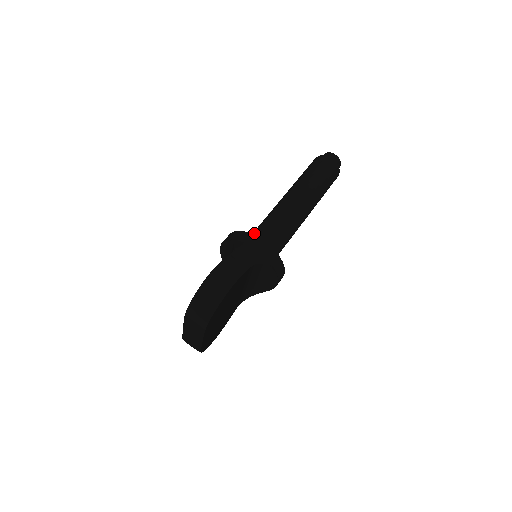
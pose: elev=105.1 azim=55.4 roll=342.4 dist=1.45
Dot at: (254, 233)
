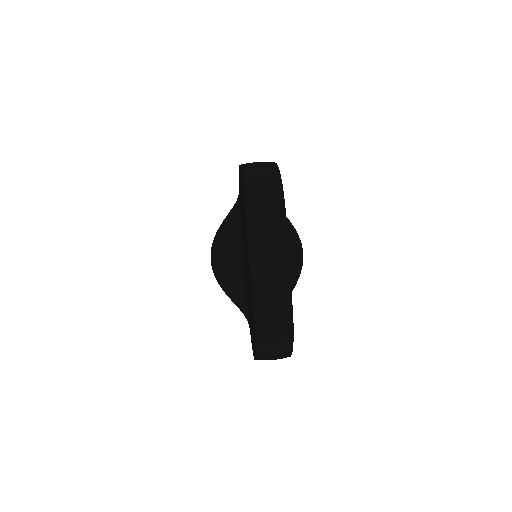
Dot at: occluded
